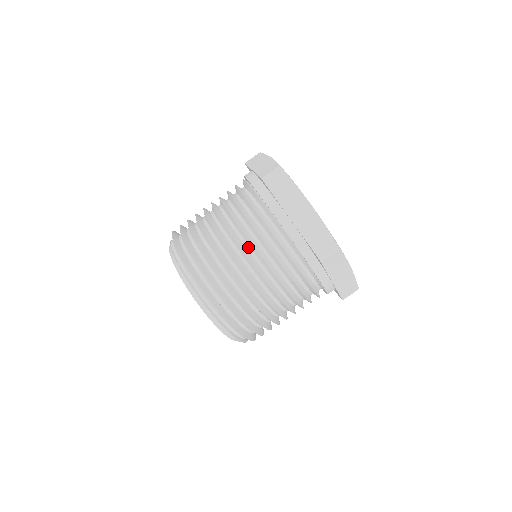
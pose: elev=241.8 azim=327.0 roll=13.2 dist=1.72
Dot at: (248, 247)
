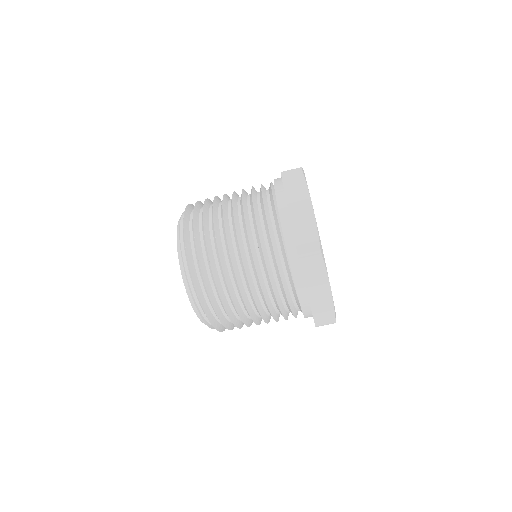
Dot at: (259, 293)
